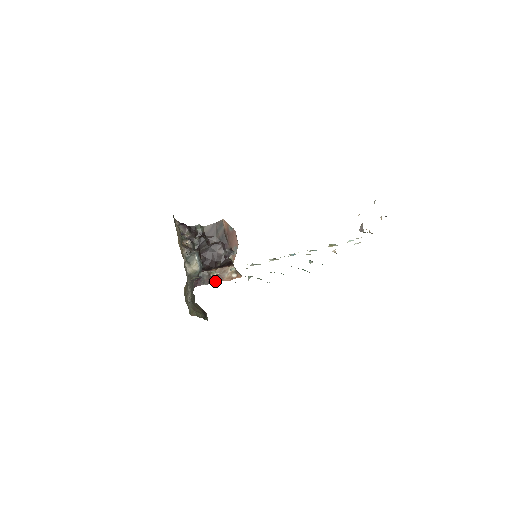
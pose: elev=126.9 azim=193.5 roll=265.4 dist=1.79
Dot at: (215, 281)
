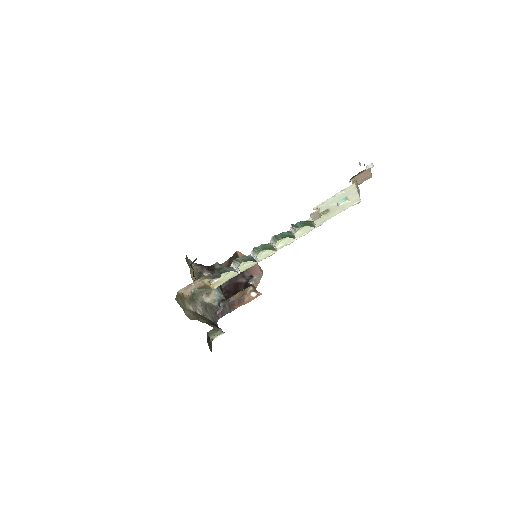
Dot at: (237, 307)
